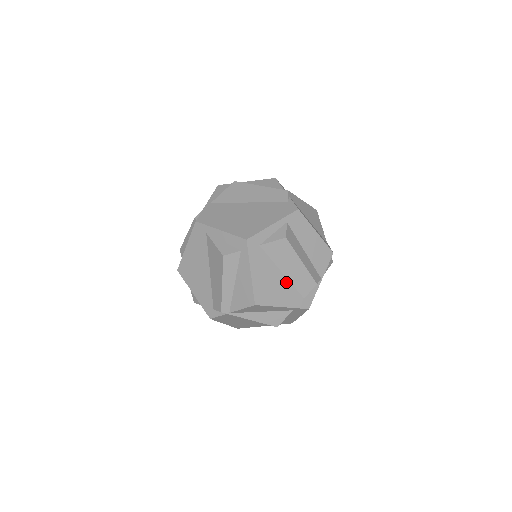
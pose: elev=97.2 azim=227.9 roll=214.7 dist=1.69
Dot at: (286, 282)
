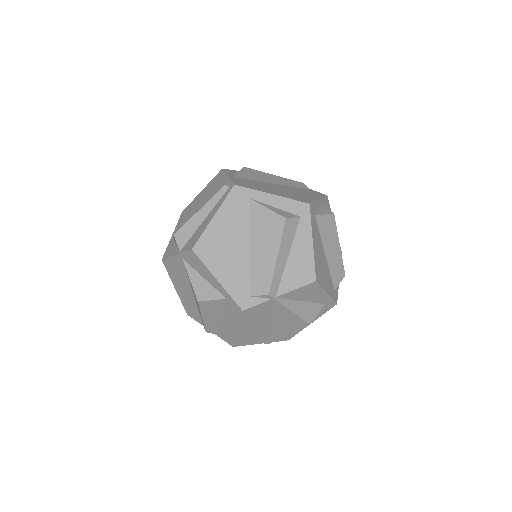
Dot at: (327, 266)
